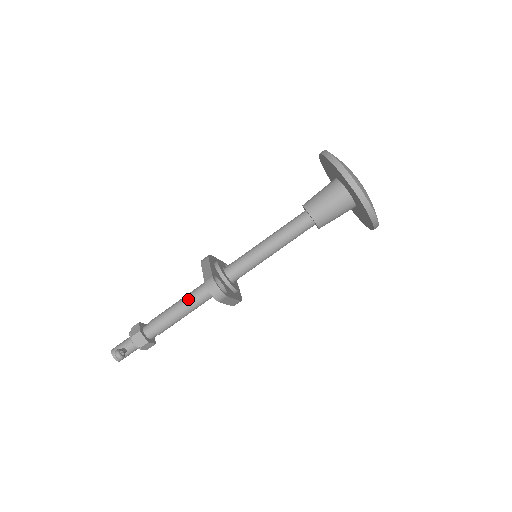
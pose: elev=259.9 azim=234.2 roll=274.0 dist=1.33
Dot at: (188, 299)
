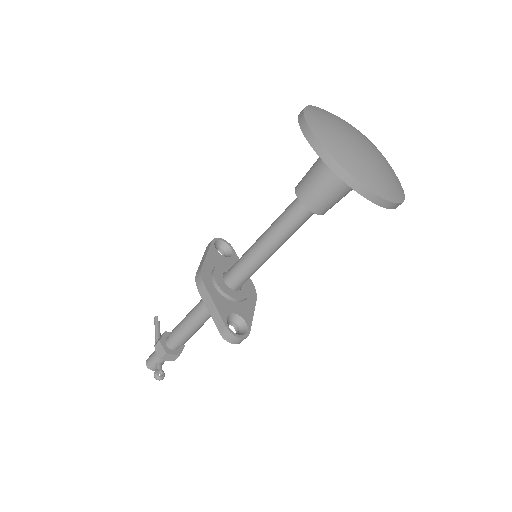
Dot at: (200, 316)
